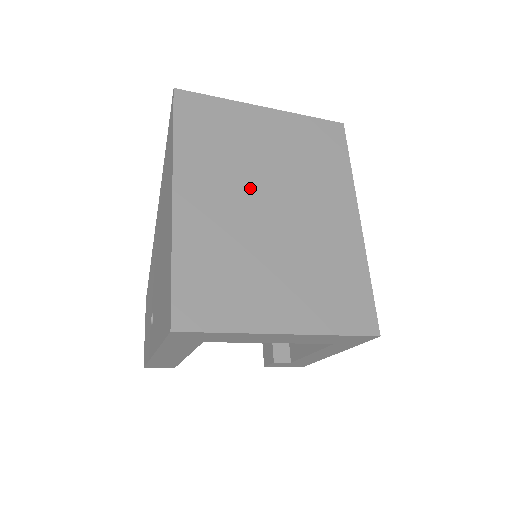
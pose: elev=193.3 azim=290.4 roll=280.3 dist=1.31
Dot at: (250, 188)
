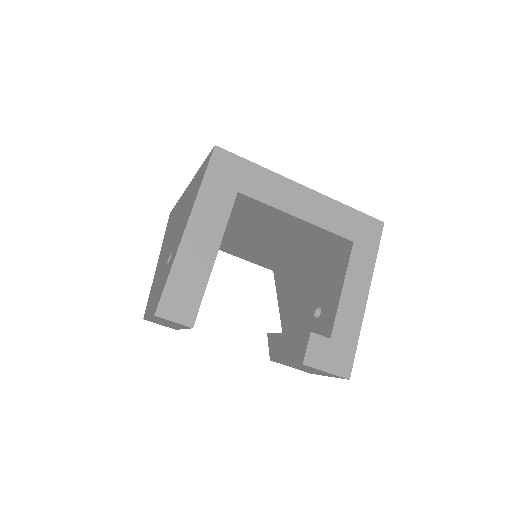
Dot at: occluded
